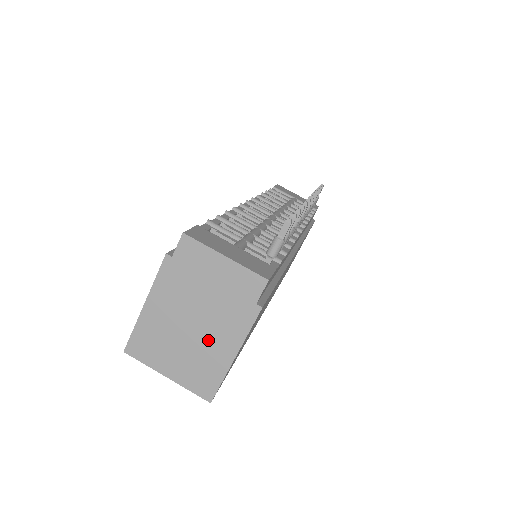
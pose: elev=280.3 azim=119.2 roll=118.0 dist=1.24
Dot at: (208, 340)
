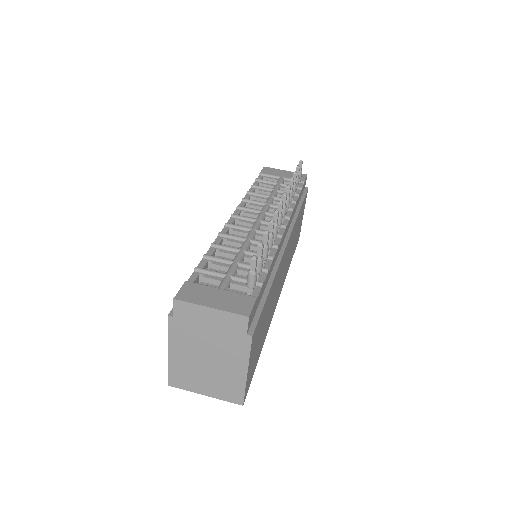
Dot at: (223, 366)
